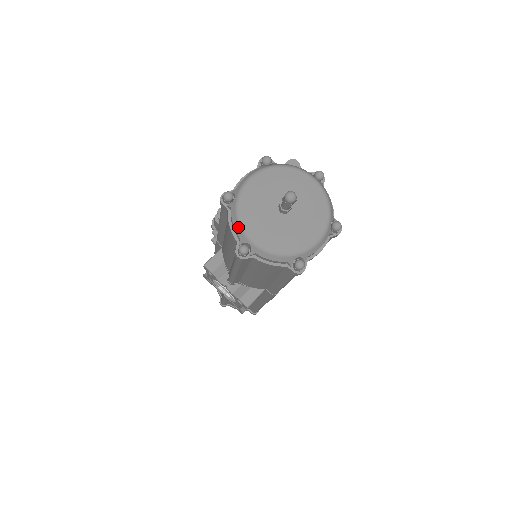
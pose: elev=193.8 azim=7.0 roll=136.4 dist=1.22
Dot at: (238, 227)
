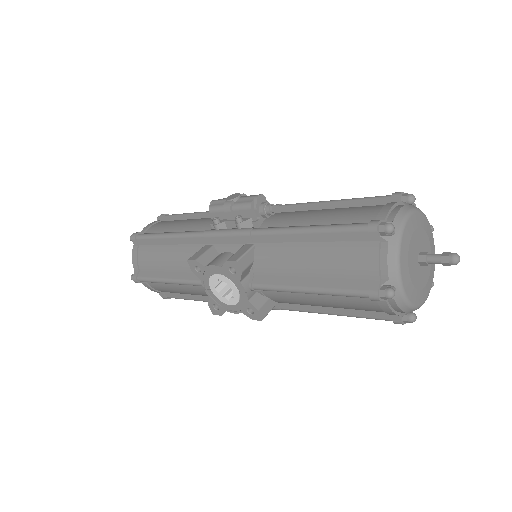
Dot at: (394, 268)
